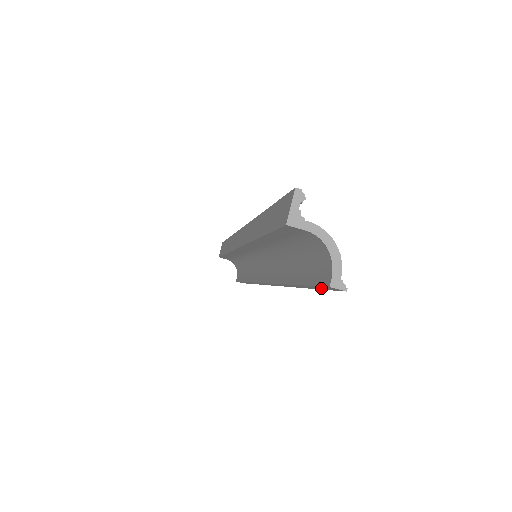
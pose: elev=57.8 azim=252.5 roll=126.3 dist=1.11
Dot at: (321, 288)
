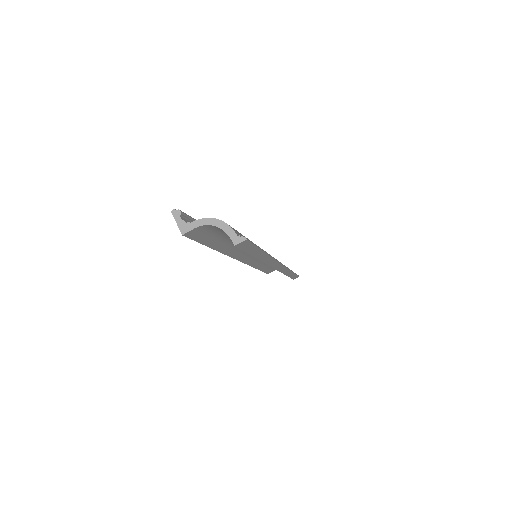
Dot at: (250, 248)
